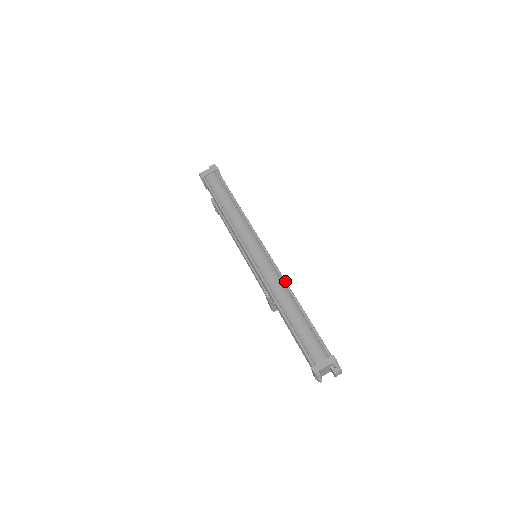
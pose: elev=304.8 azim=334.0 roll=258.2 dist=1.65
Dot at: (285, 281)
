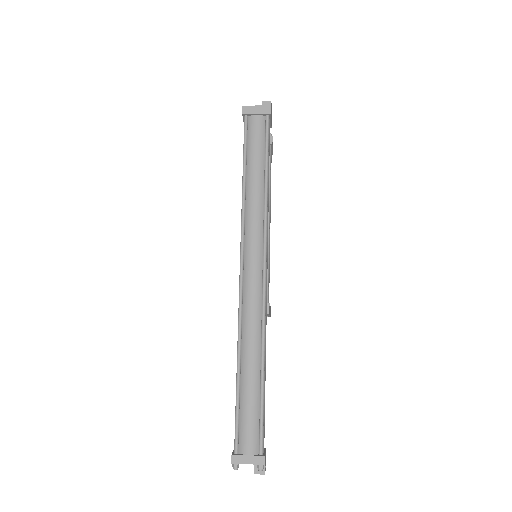
Dot at: (264, 328)
